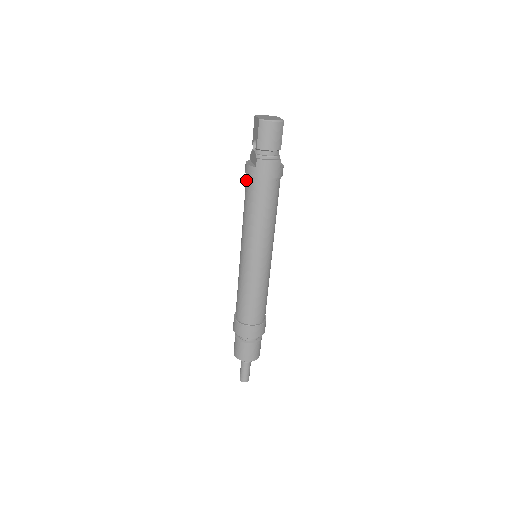
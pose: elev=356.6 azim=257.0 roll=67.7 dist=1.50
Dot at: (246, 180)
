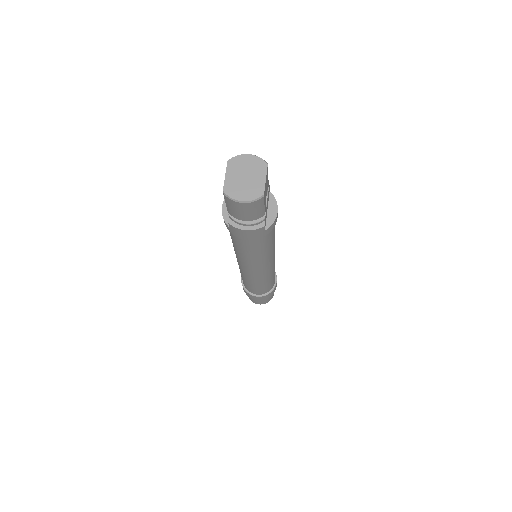
Dot at: occluded
